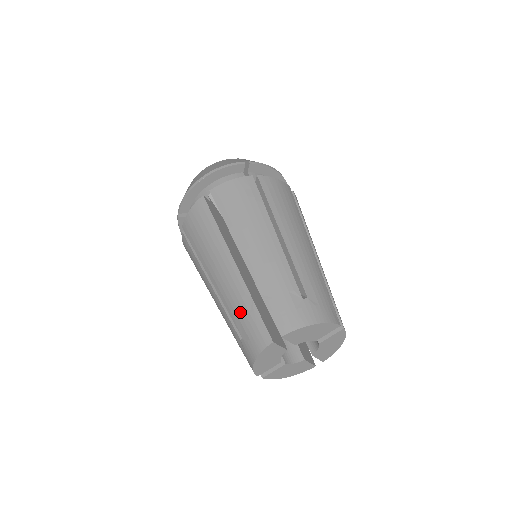
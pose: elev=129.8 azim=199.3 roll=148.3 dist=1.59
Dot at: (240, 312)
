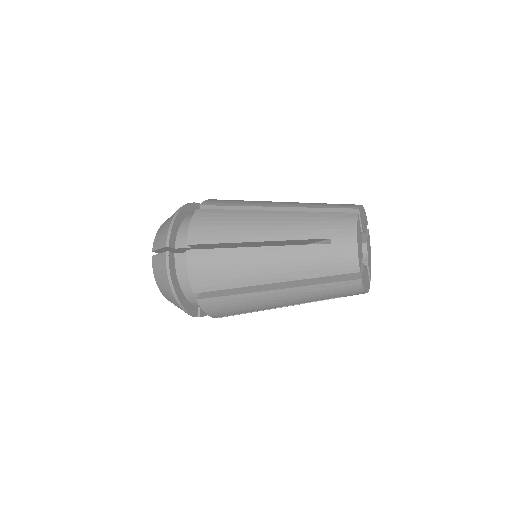
Dot at: (313, 224)
